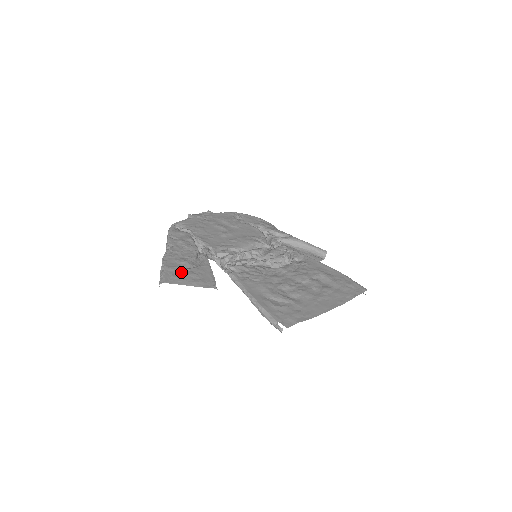
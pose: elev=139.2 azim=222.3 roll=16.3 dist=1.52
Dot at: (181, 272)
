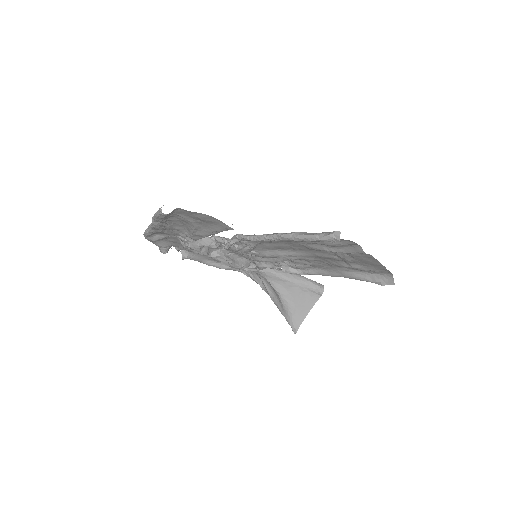
Dot at: (183, 215)
